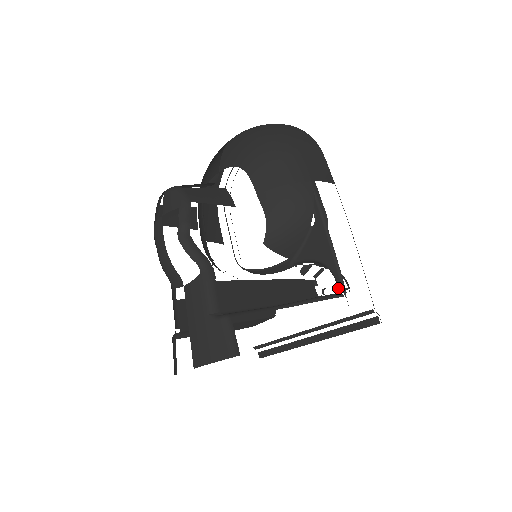
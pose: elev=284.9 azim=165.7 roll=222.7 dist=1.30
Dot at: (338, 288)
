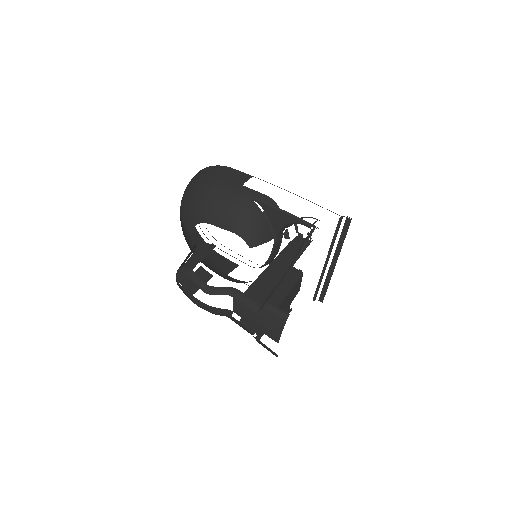
Dot at: occluded
